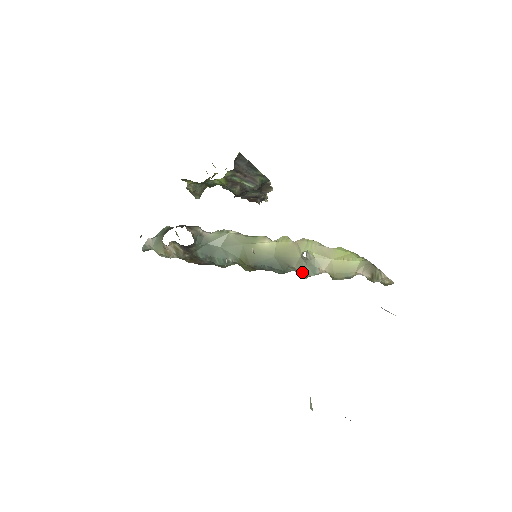
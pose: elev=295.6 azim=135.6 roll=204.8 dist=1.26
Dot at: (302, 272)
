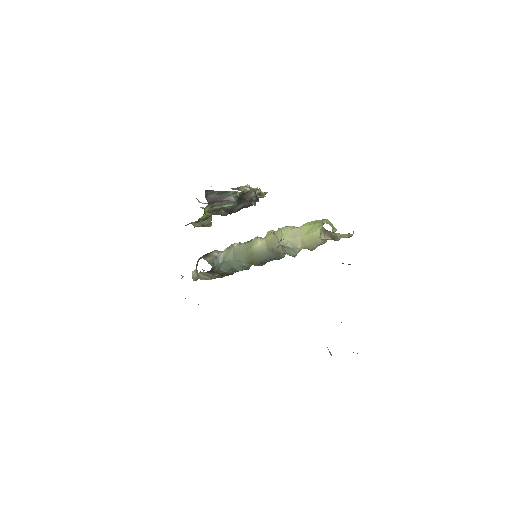
Dot at: occluded
